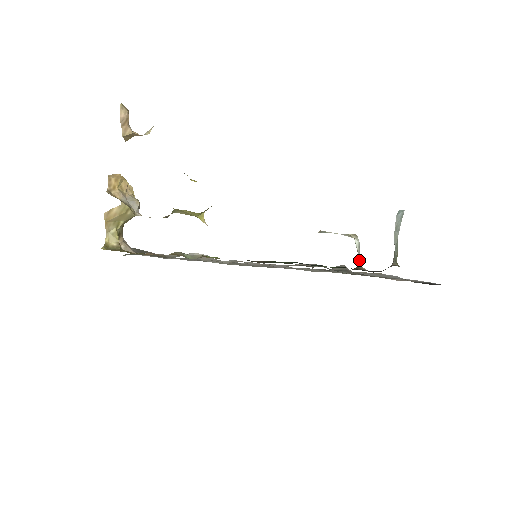
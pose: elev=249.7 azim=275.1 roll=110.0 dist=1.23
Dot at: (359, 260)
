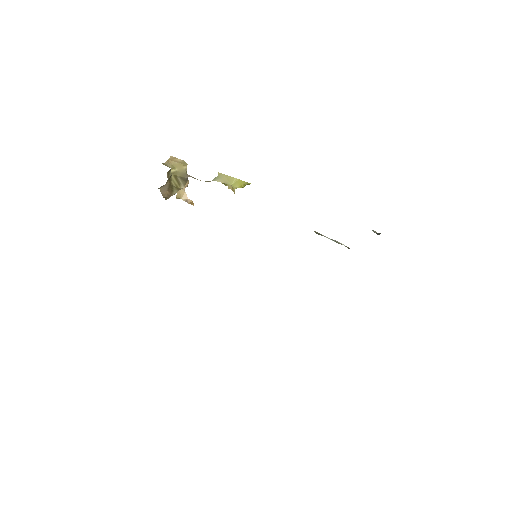
Dot at: occluded
